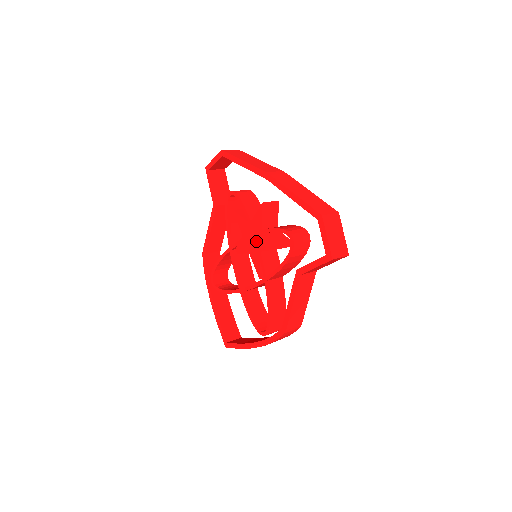
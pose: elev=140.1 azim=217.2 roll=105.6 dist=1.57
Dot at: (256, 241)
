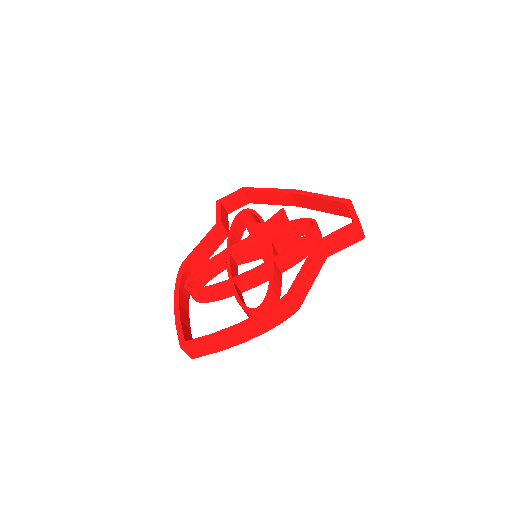
Dot at: (268, 234)
